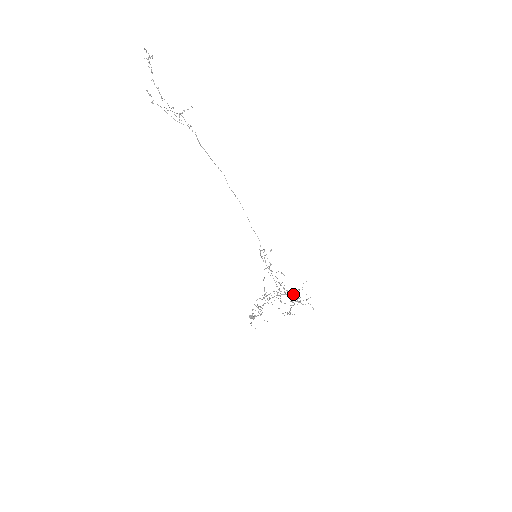
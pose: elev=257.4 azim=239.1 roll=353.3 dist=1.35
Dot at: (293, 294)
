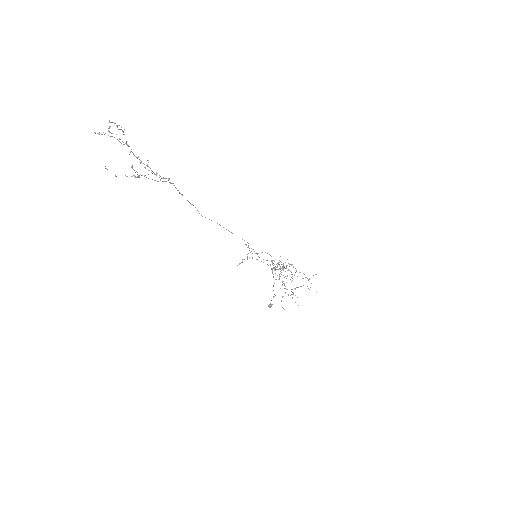
Dot at: occluded
